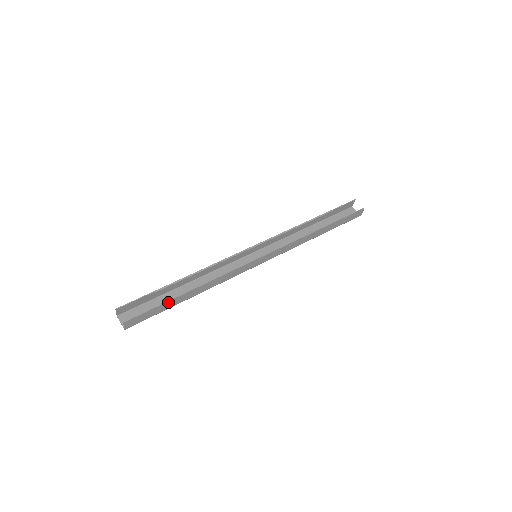
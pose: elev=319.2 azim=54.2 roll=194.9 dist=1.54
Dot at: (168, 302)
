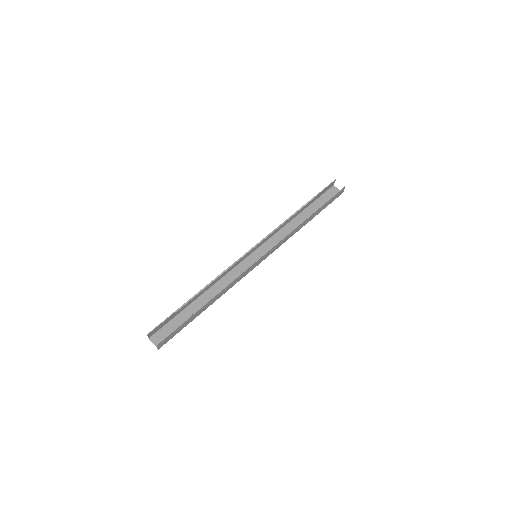
Dot at: (190, 318)
